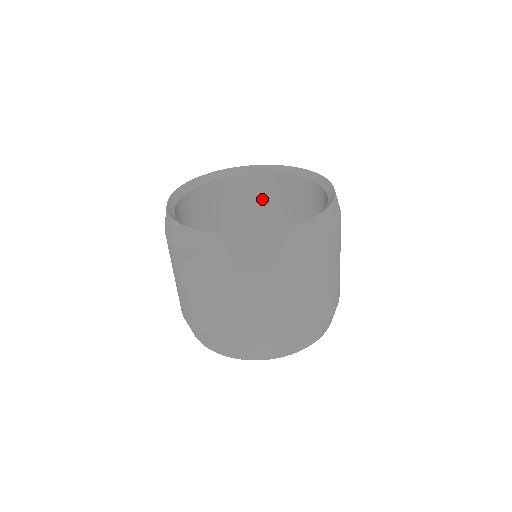
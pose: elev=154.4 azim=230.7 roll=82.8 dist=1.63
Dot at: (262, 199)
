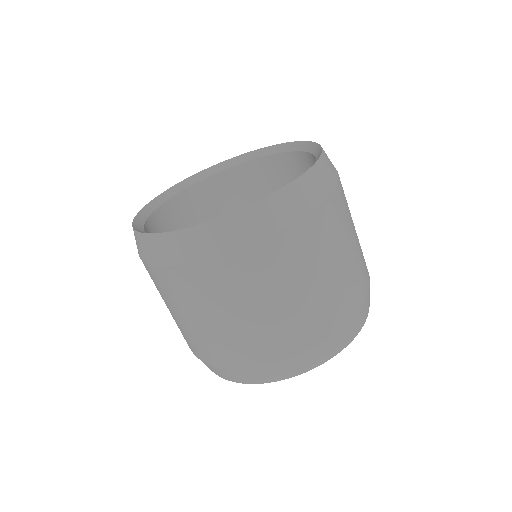
Dot at: occluded
